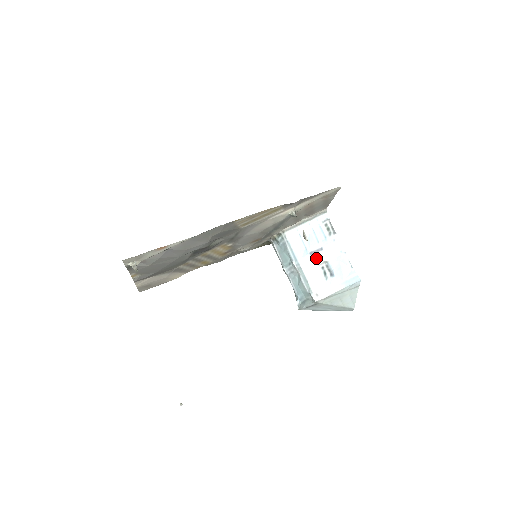
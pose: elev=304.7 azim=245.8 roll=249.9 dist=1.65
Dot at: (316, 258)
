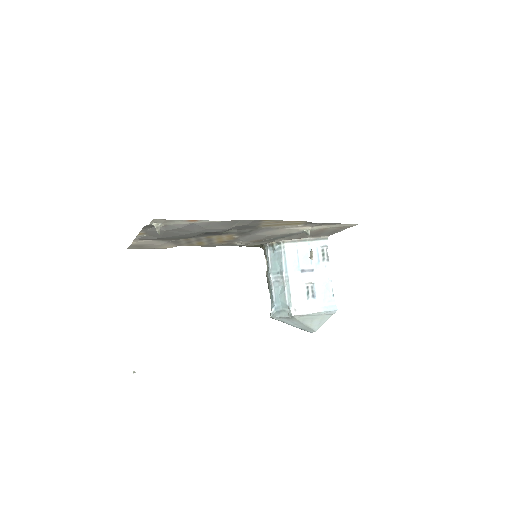
Dot at: (305, 277)
